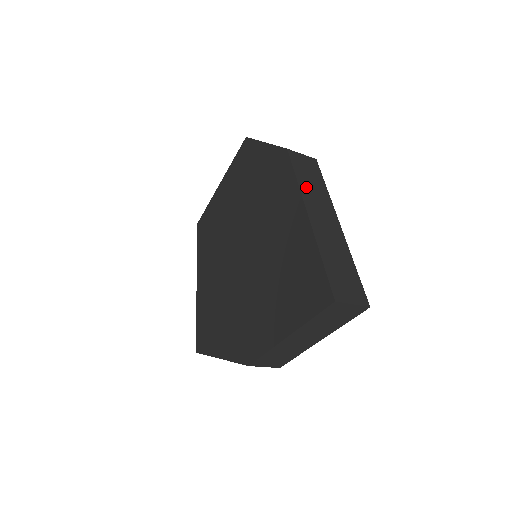
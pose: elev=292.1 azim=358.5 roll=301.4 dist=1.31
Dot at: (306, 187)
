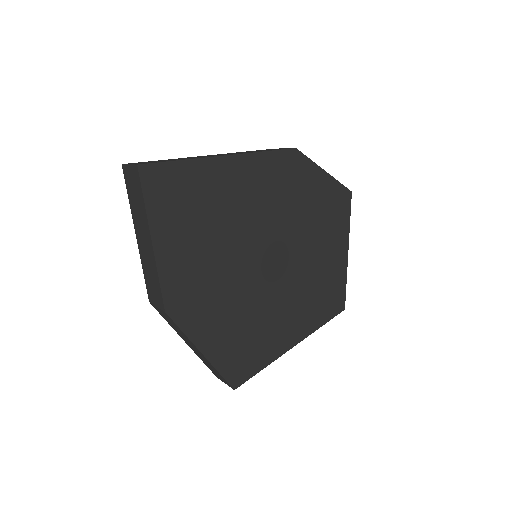
Dot at: (242, 152)
